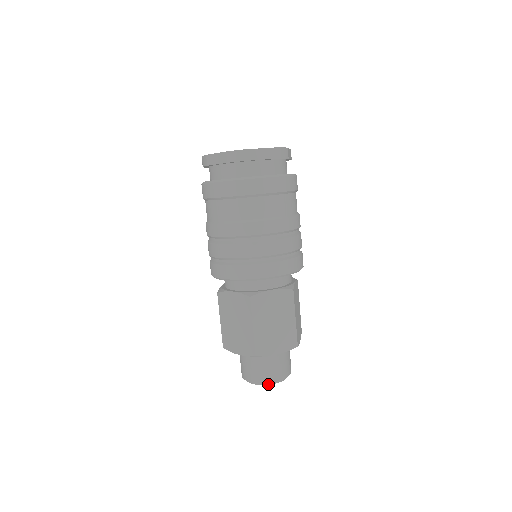
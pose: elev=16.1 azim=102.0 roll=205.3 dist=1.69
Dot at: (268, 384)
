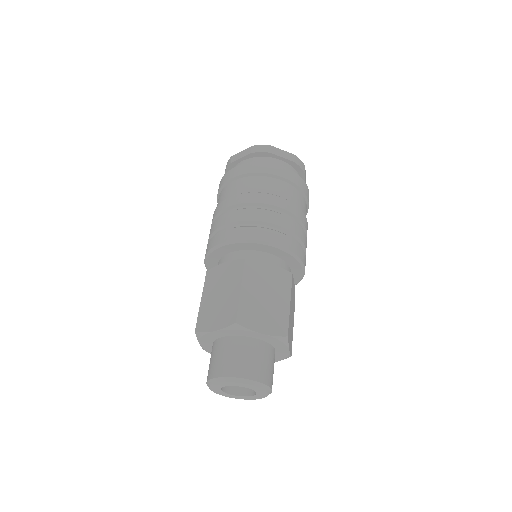
Dot at: (213, 382)
